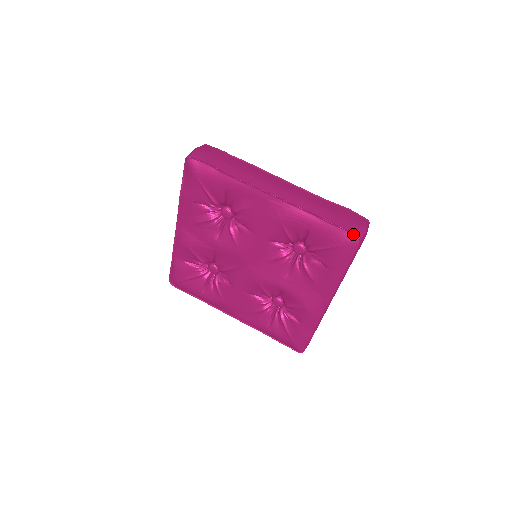
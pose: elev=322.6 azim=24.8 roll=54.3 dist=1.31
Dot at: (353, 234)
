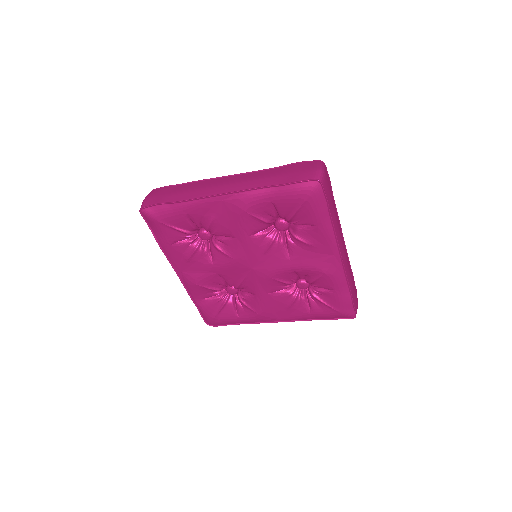
Dot at: (310, 181)
